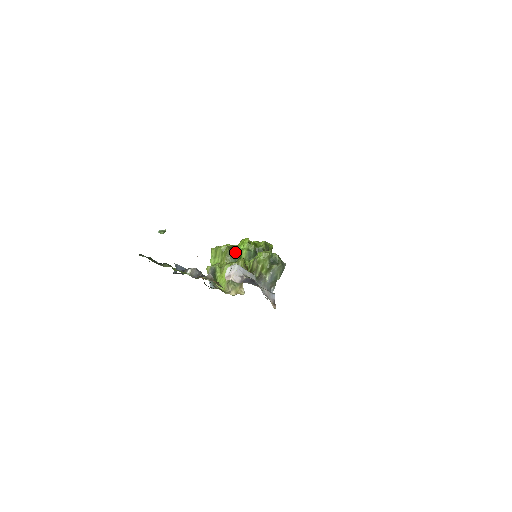
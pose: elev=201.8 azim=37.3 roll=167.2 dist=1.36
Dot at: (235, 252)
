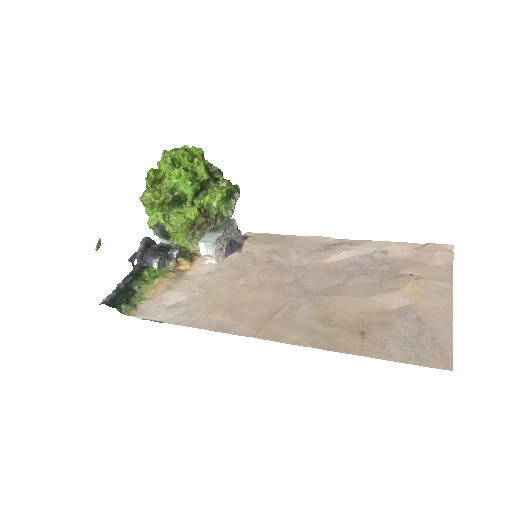
Dot at: (178, 198)
